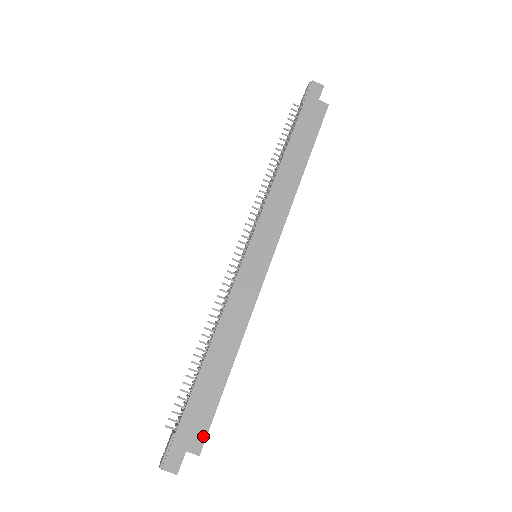
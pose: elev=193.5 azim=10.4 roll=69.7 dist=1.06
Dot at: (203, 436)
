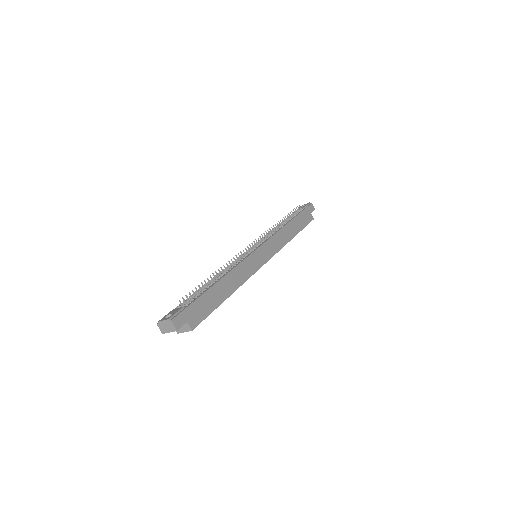
Dot at: (199, 321)
